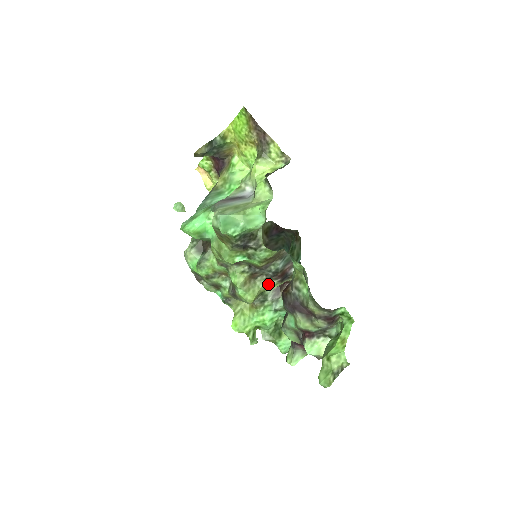
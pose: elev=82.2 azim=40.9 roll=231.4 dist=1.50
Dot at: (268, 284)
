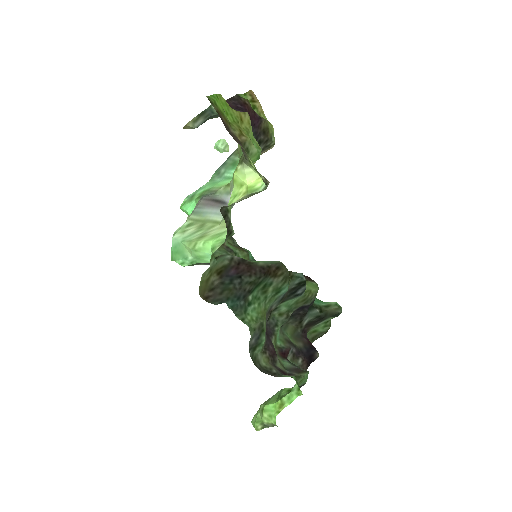
Dot at: occluded
